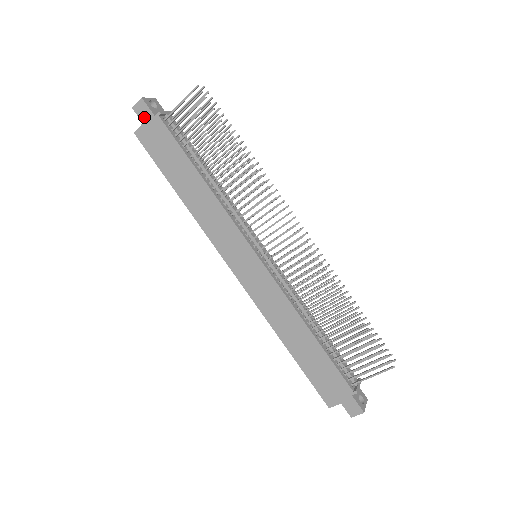
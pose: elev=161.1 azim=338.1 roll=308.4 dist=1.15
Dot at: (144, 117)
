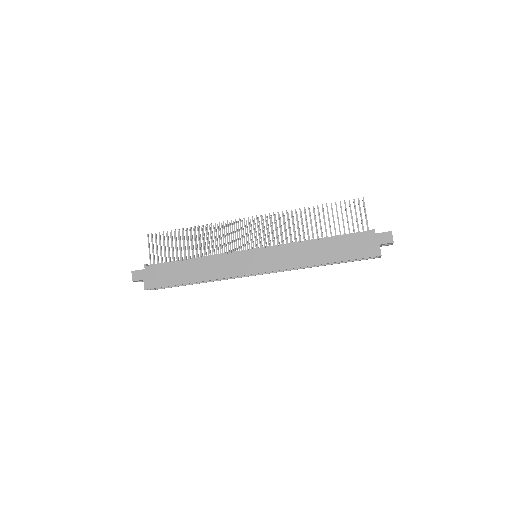
Dot at: (141, 277)
